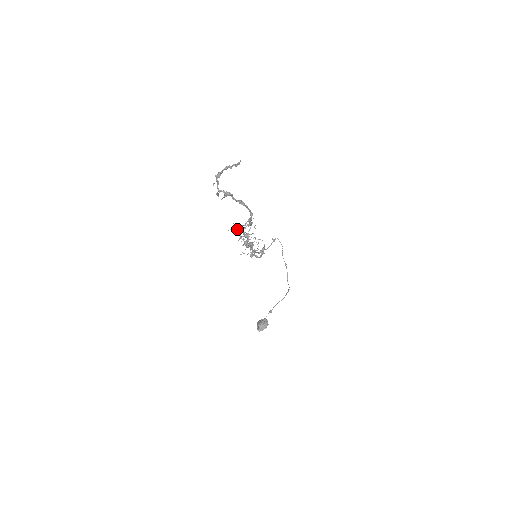
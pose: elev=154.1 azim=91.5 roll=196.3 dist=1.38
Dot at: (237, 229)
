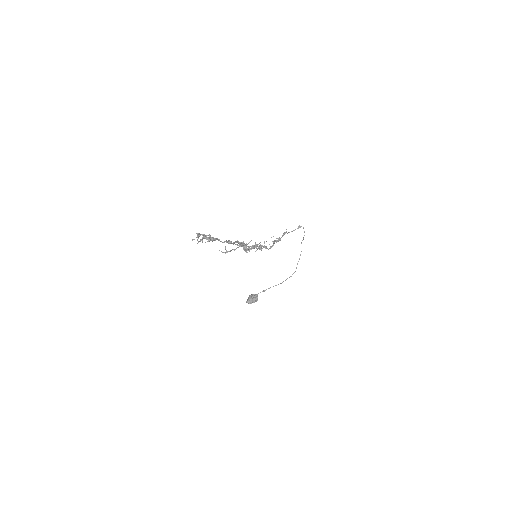
Dot at: (226, 251)
